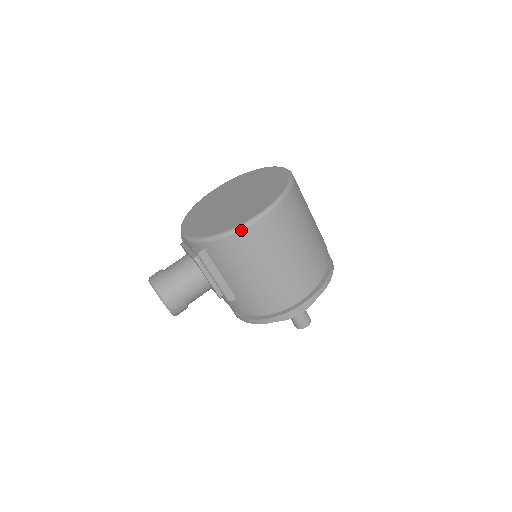
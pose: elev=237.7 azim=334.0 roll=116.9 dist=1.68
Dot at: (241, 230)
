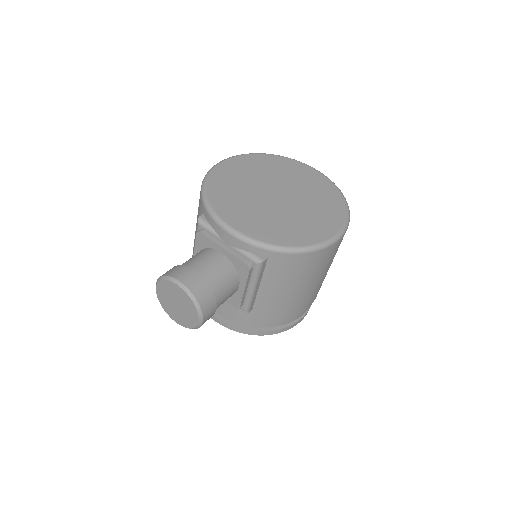
Dot at: (323, 249)
